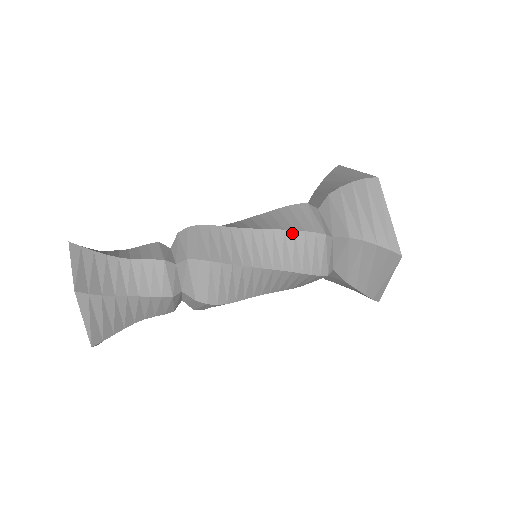
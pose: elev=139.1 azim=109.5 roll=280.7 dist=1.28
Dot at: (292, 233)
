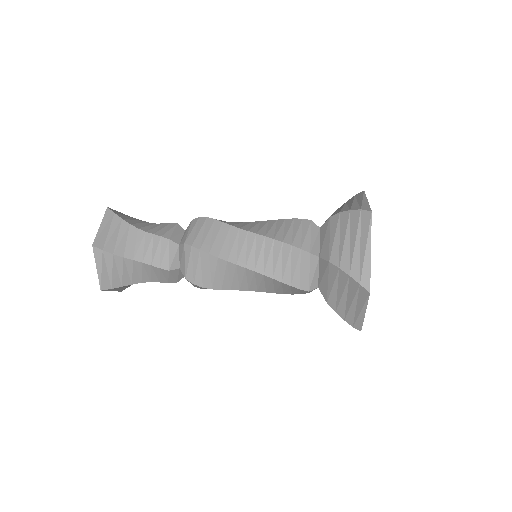
Dot at: (283, 220)
